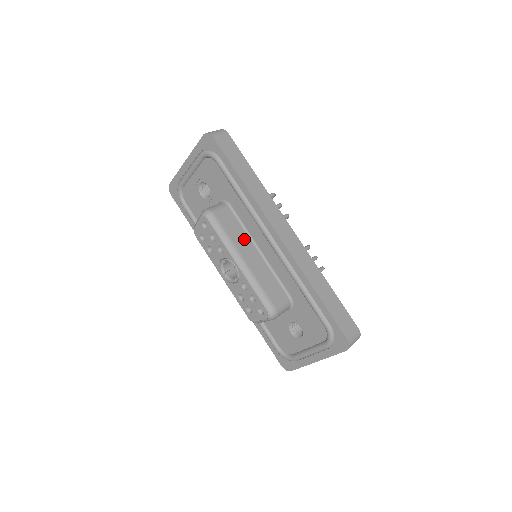
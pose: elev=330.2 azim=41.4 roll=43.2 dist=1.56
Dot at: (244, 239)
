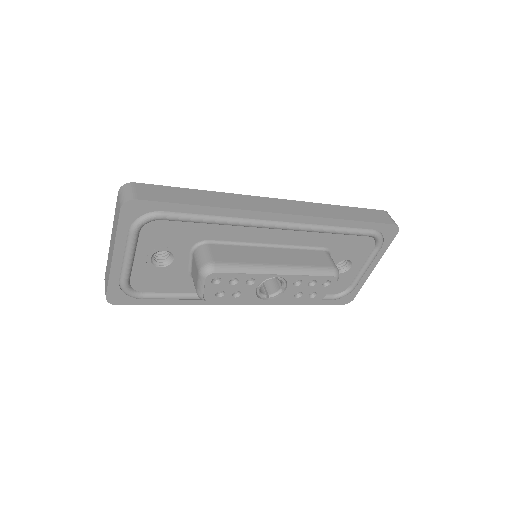
Dot at: (252, 252)
